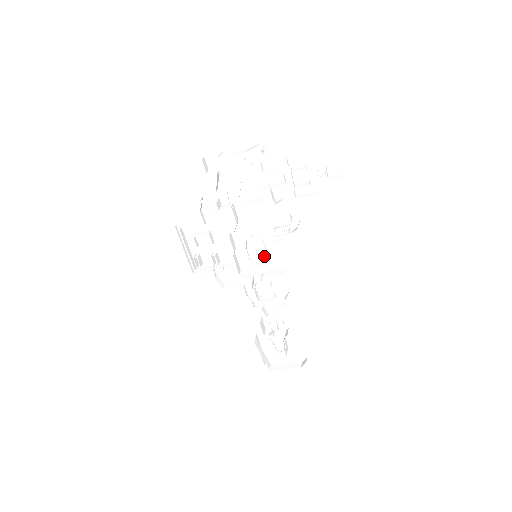
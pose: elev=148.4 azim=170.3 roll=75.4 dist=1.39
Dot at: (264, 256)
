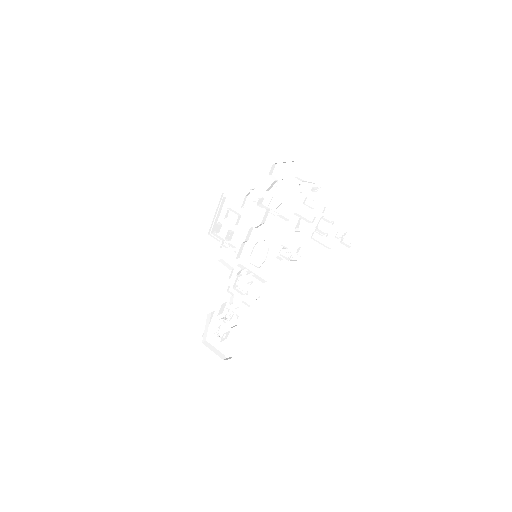
Dot at: (261, 261)
